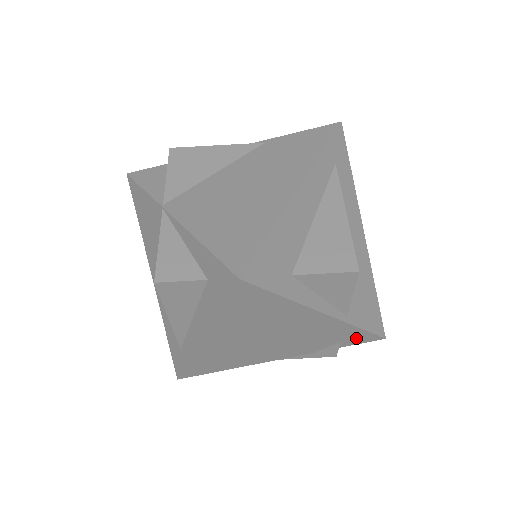
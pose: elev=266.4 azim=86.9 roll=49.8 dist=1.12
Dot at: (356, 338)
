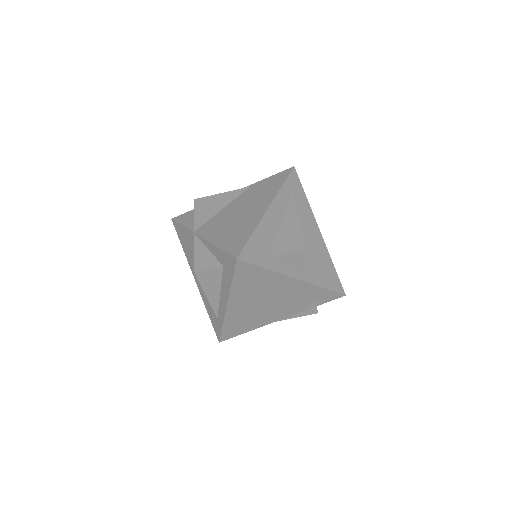
Dot at: (325, 297)
